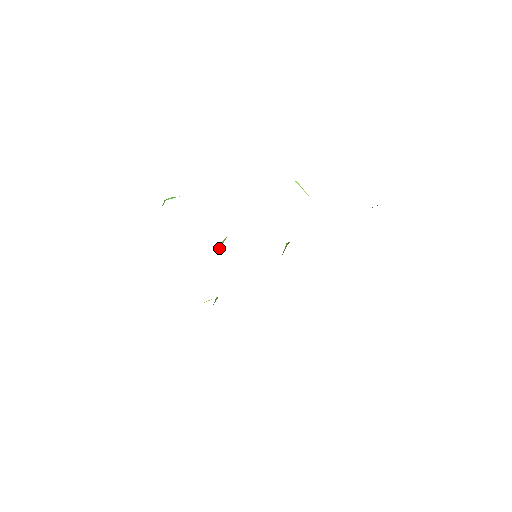
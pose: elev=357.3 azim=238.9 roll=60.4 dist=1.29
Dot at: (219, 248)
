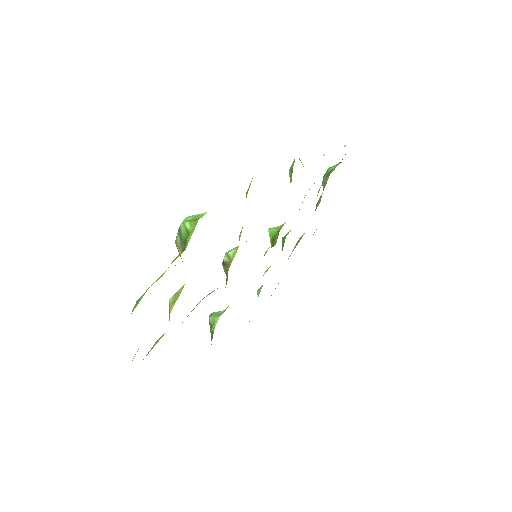
Dot at: (230, 262)
